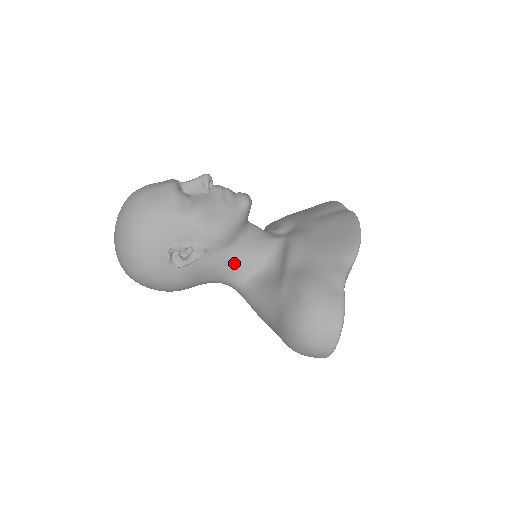
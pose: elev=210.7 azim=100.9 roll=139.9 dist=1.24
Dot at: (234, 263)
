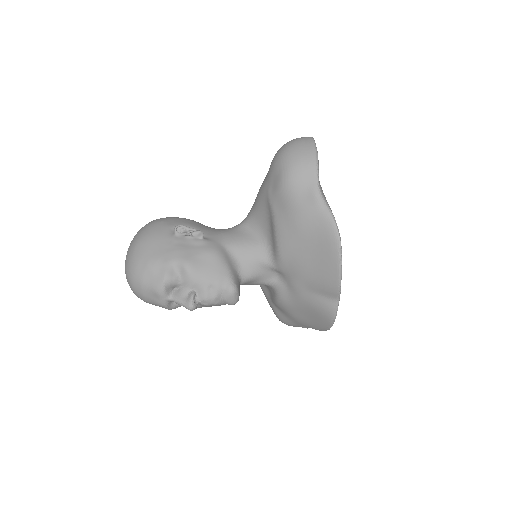
Dot at: occluded
